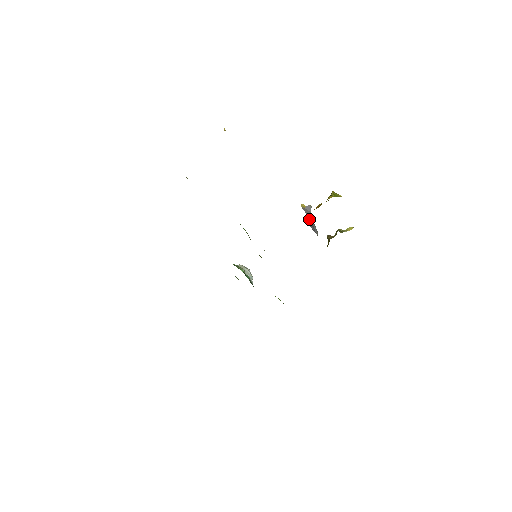
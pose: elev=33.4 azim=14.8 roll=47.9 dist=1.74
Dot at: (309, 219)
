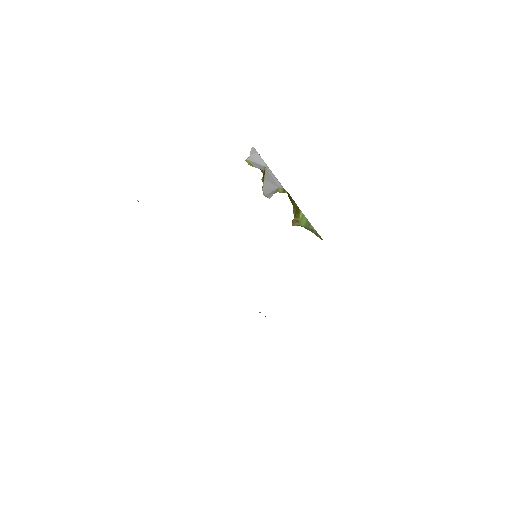
Dot at: (263, 179)
